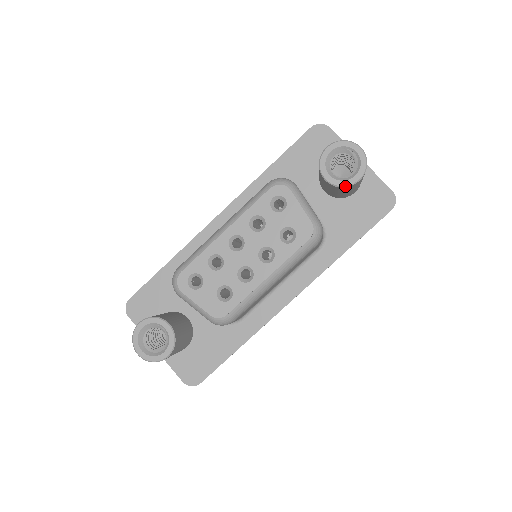
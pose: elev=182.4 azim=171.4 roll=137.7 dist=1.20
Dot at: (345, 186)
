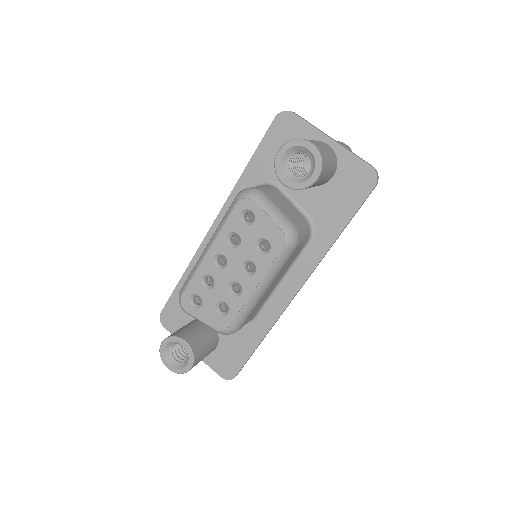
Dot at: (305, 188)
